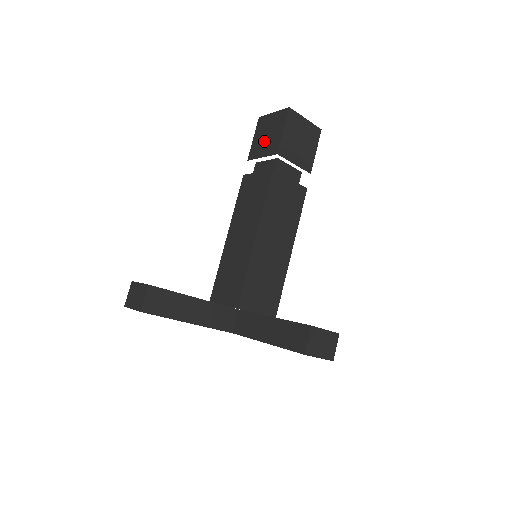
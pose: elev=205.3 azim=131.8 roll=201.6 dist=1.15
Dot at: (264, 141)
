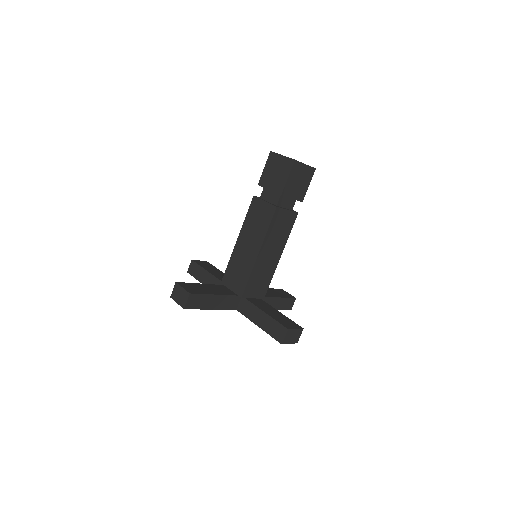
Dot at: (272, 177)
